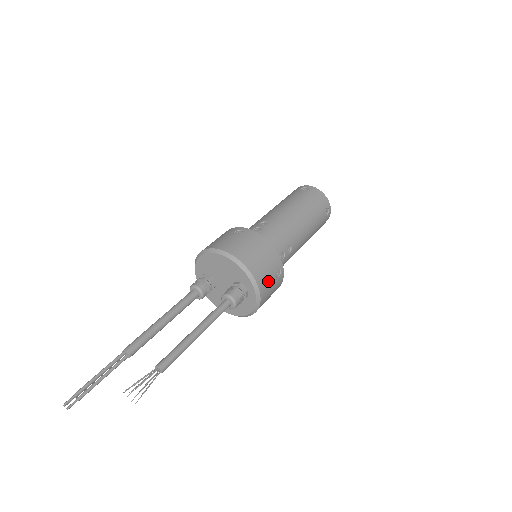
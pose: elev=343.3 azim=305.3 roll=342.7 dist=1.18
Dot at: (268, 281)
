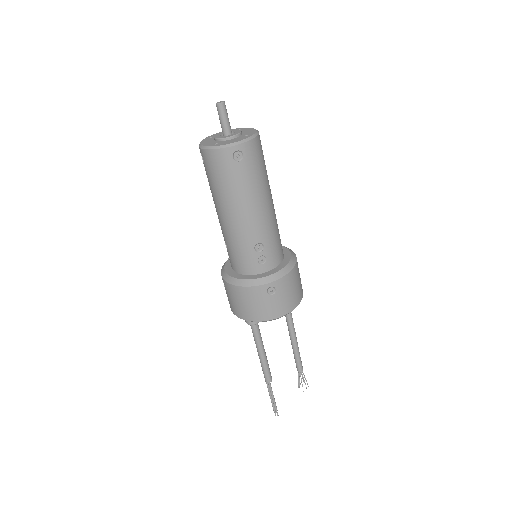
Dot at: occluded
